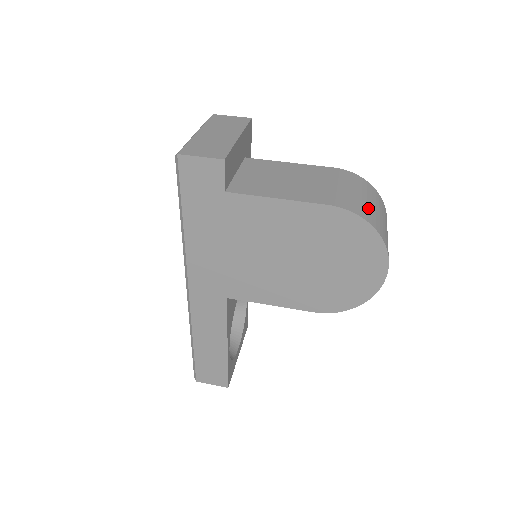
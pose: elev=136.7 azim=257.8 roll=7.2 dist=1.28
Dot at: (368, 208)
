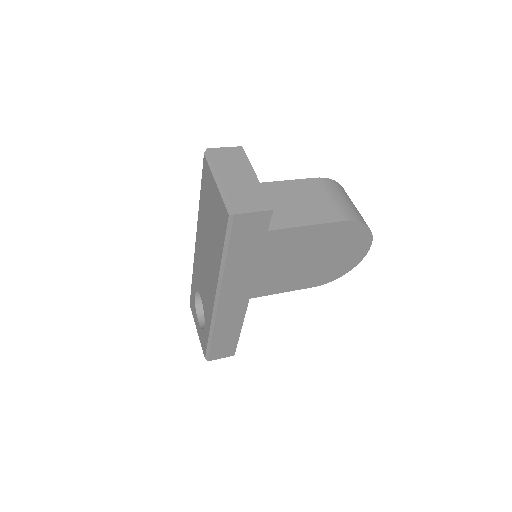
Dot at: (356, 211)
